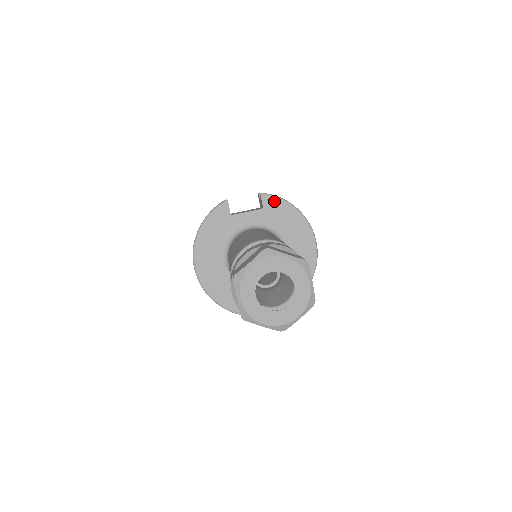
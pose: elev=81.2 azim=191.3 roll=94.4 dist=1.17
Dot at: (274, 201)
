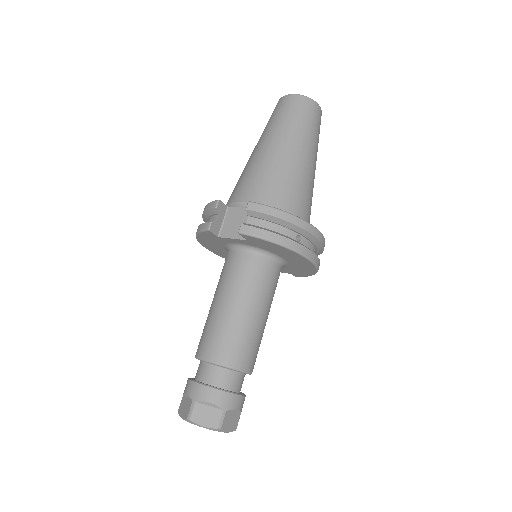
Dot at: (255, 239)
